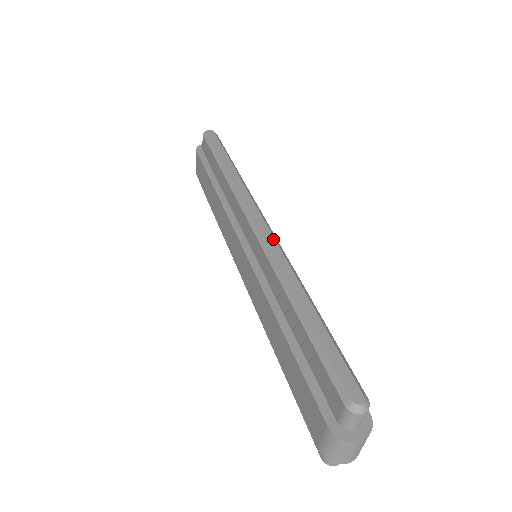
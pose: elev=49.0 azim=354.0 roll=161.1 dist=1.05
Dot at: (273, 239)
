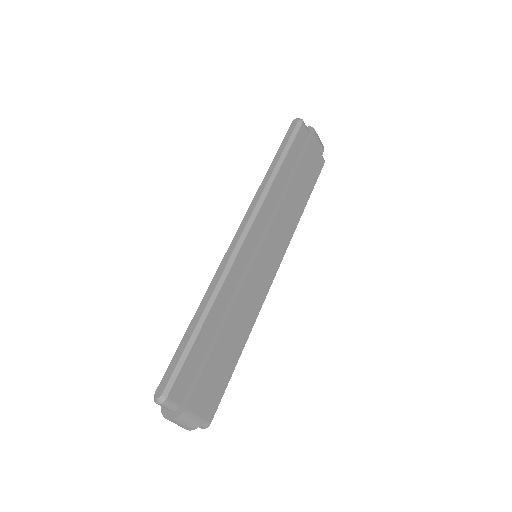
Dot at: (231, 253)
